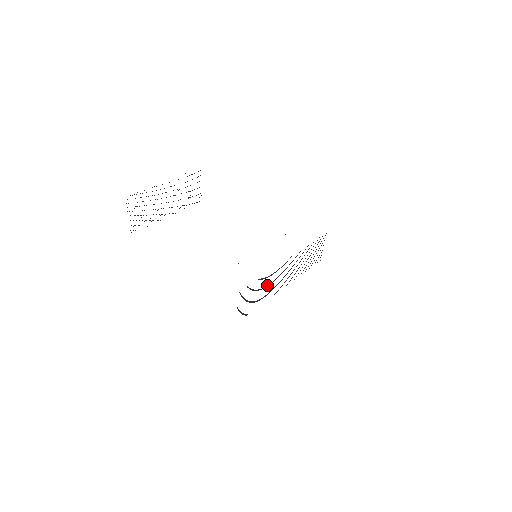
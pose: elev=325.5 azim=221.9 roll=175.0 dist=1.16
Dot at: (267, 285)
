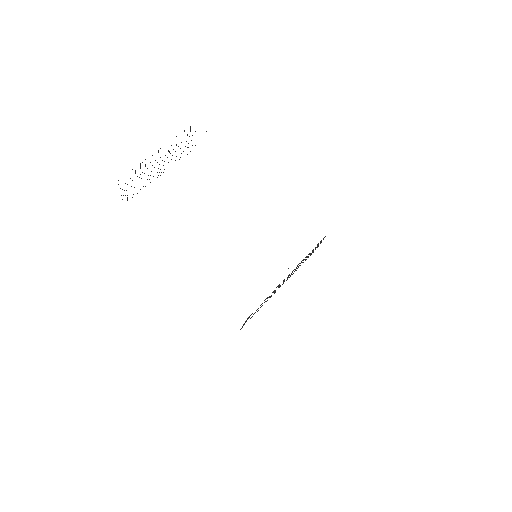
Dot at: occluded
